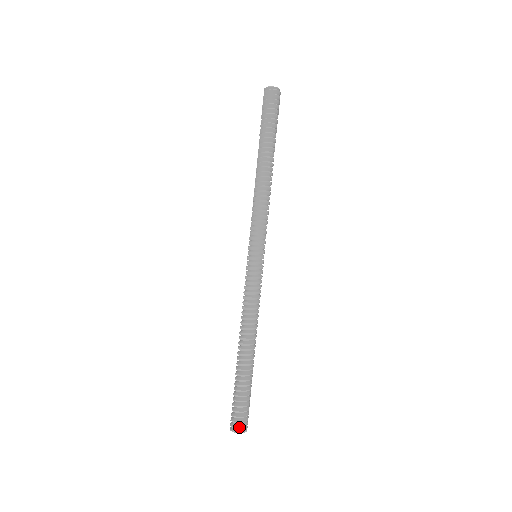
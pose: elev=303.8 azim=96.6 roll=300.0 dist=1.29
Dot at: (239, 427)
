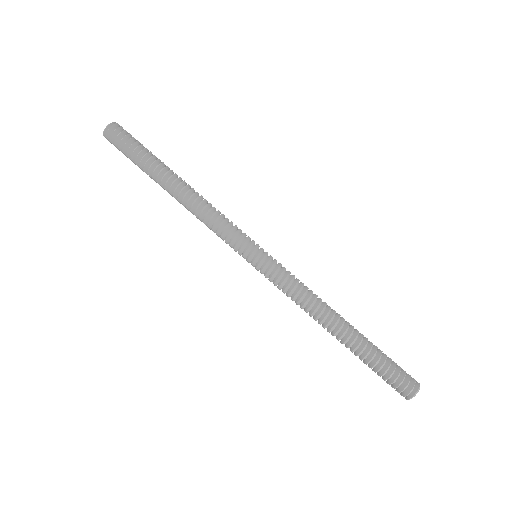
Dot at: (412, 388)
